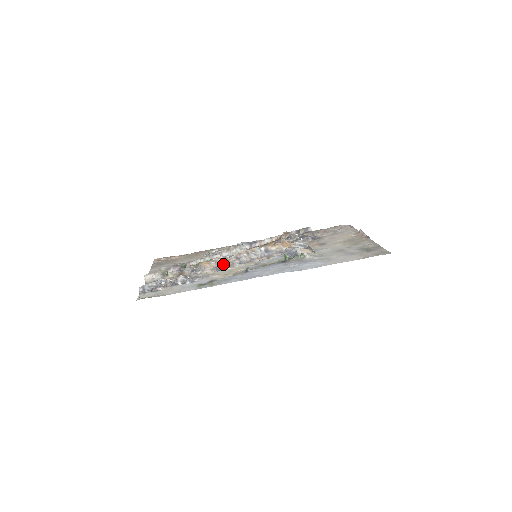
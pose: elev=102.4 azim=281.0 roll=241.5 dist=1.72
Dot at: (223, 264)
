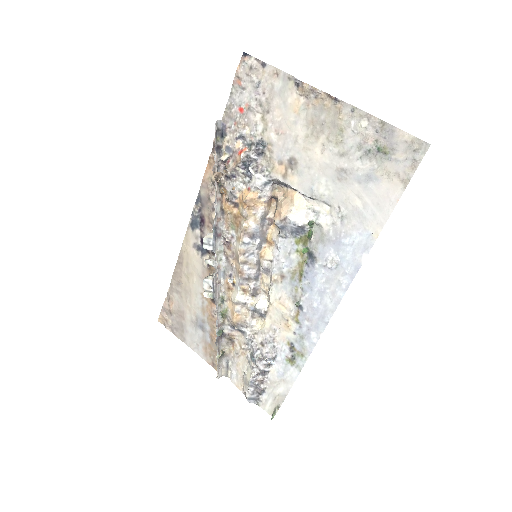
Dot at: (248, 299)
